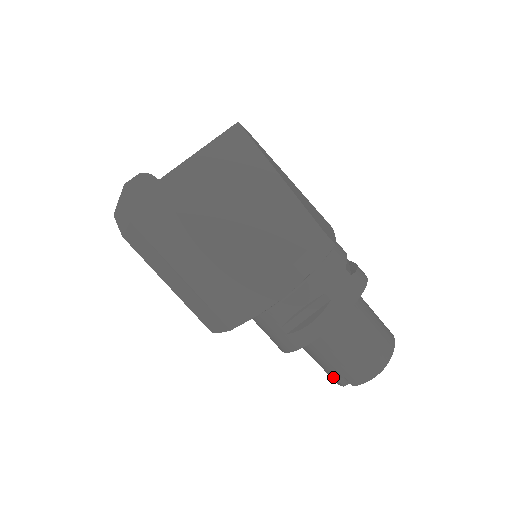
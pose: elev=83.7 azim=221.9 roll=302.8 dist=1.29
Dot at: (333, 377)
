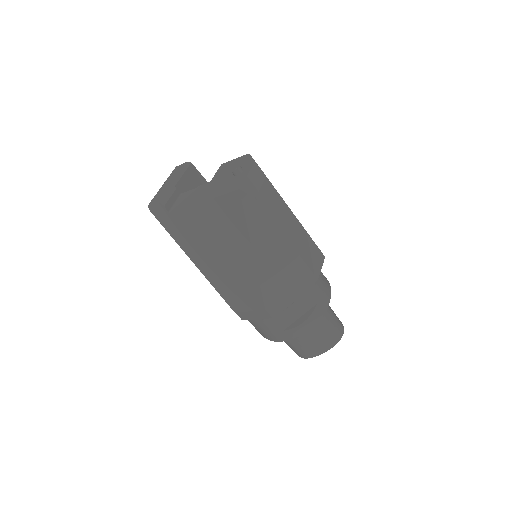
Dot at: occluded
